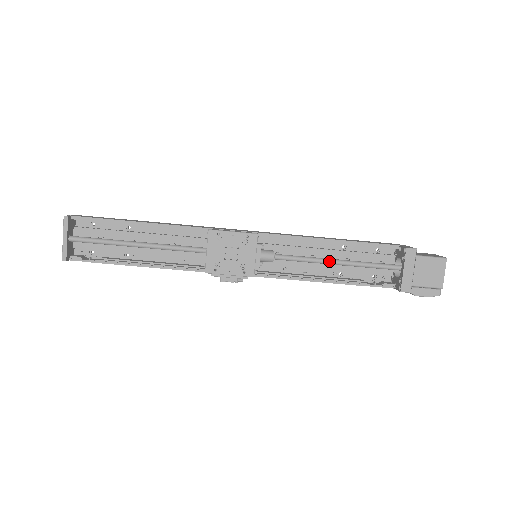
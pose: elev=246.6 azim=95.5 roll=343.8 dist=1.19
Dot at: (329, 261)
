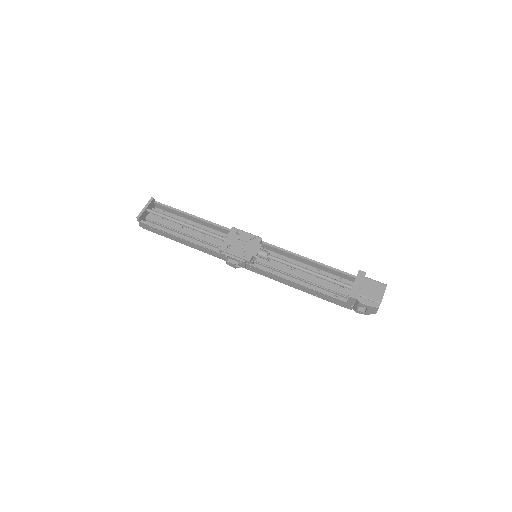
Dot at: (304, 268)
